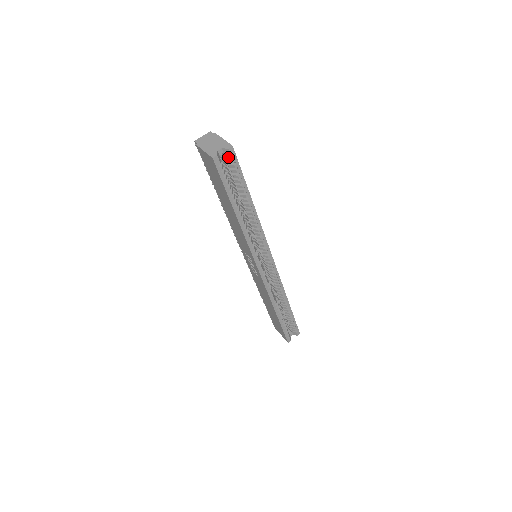
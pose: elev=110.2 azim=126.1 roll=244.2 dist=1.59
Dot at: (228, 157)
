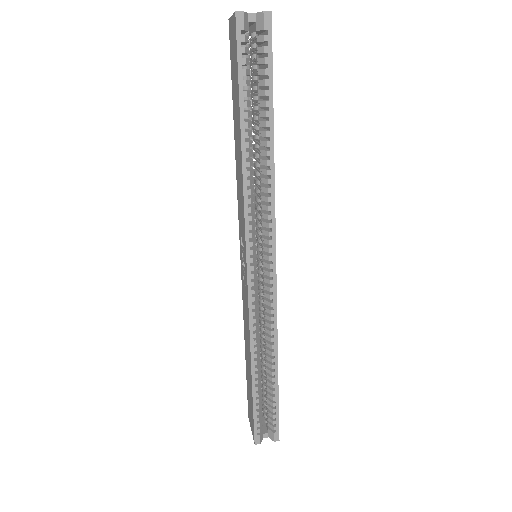
Dot at: (261, 35)
